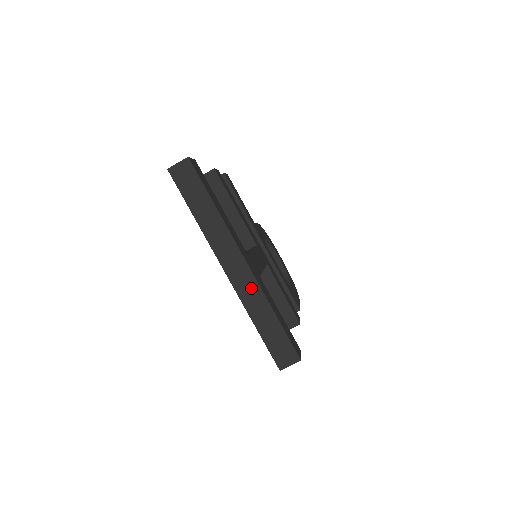
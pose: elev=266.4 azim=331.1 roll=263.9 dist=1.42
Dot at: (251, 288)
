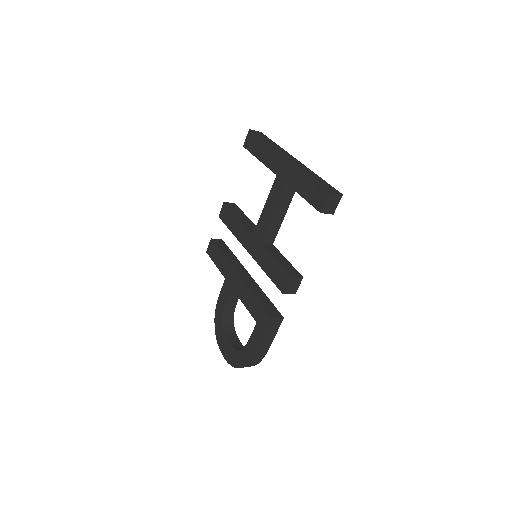
Dot at: (302, 166)
